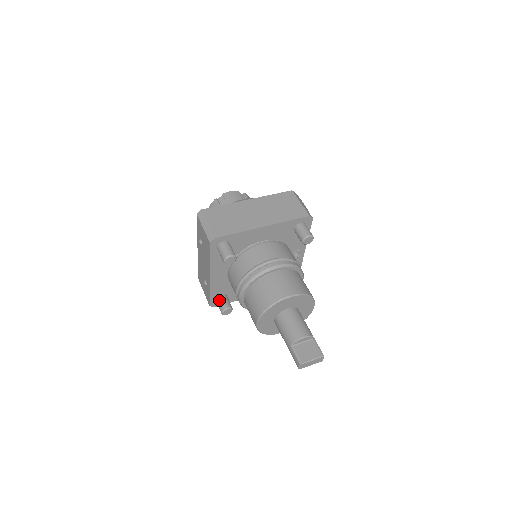
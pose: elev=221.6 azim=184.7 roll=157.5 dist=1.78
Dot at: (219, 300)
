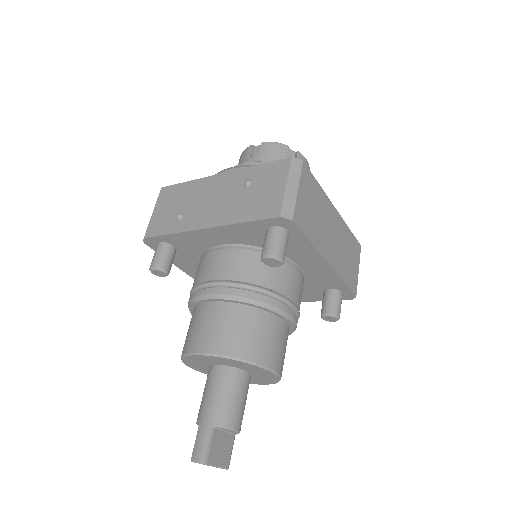
Dot at: (166, 250)
